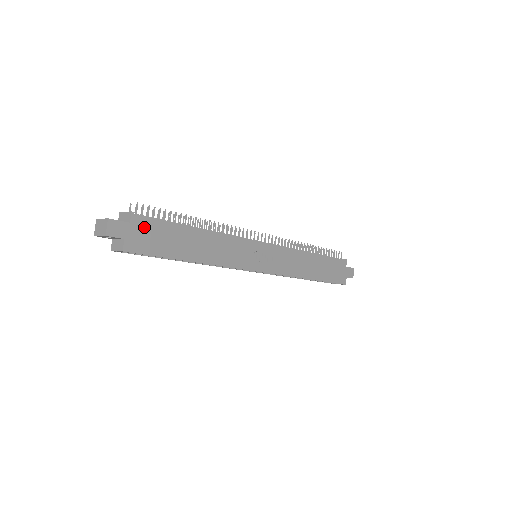
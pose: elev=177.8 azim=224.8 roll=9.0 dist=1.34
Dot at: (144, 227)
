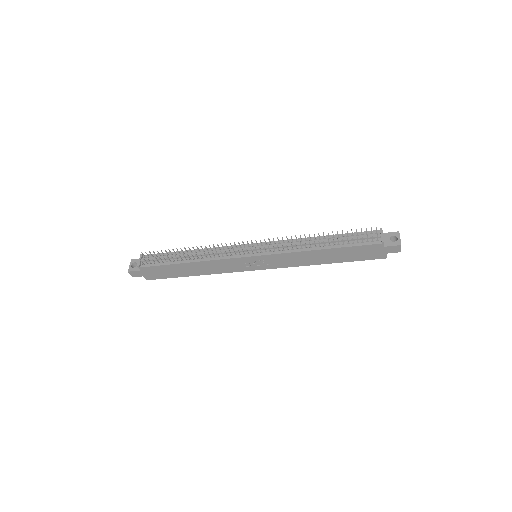
Dot at: (150, 270)
